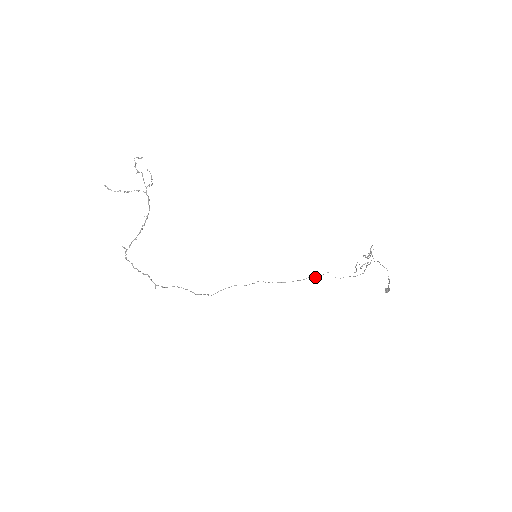
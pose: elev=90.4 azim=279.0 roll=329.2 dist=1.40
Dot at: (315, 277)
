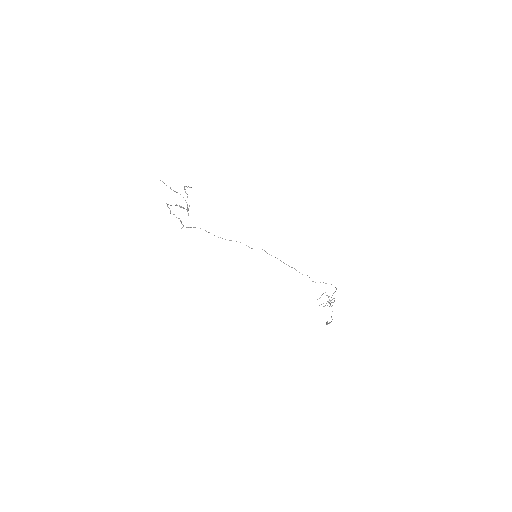
Dot at: (299, 272)
